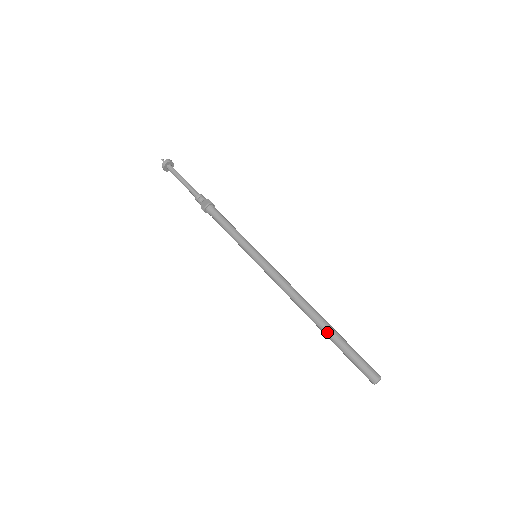
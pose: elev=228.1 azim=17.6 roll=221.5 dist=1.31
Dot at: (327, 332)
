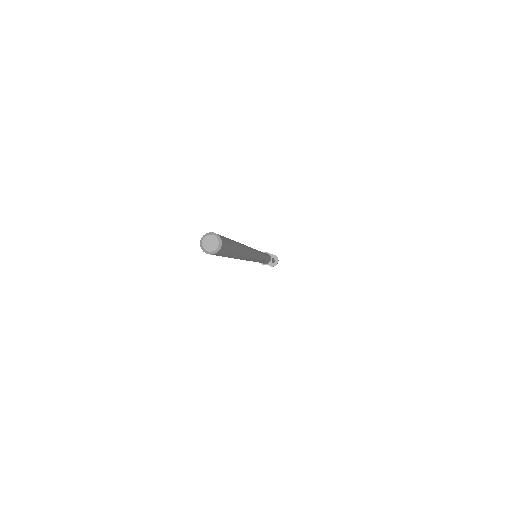
Dot at: occluded
